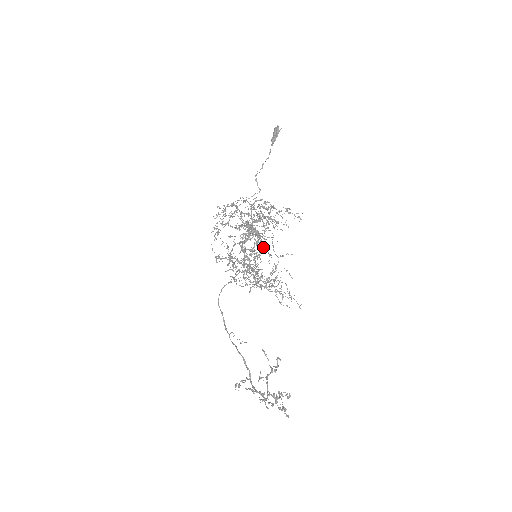
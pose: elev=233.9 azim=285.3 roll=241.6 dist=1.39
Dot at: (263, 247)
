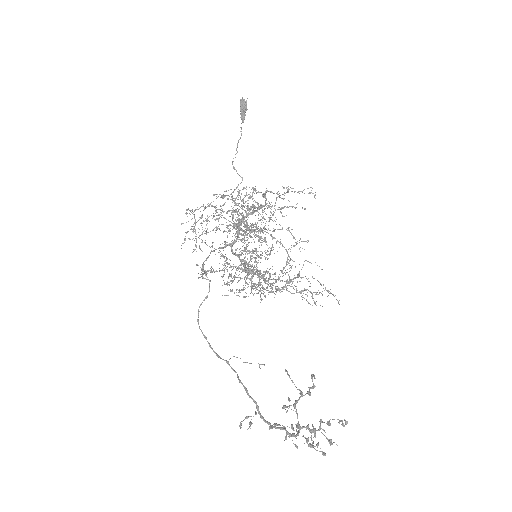
Dot at: occluded
